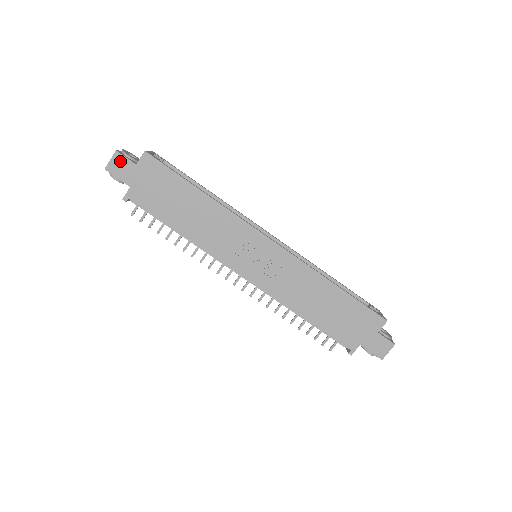
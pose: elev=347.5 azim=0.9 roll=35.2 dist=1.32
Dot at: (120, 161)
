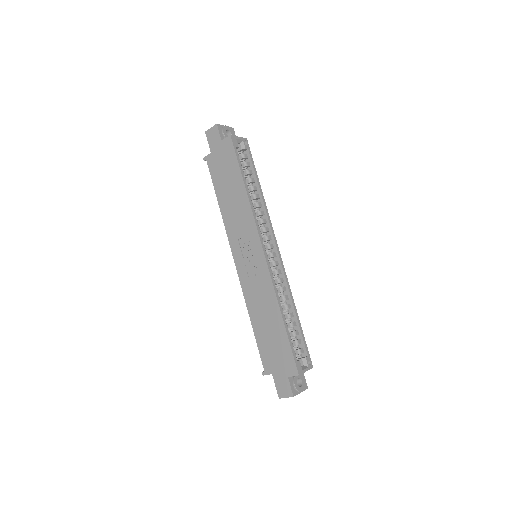
Dot at: (215, 132)
